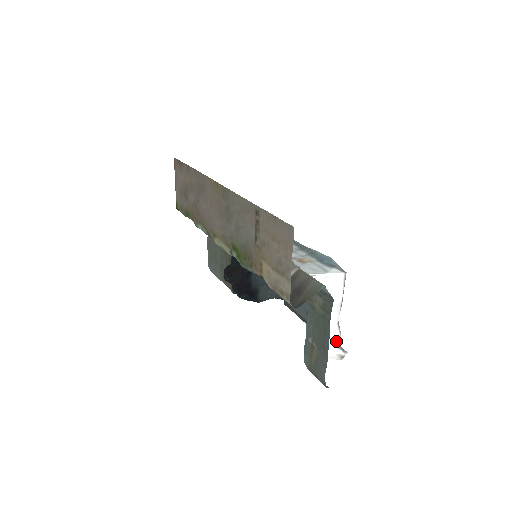
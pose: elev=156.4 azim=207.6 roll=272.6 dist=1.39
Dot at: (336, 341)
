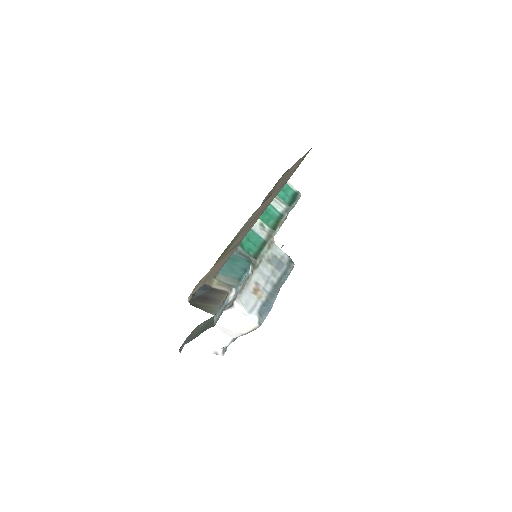
Dot at: (223, 344)
